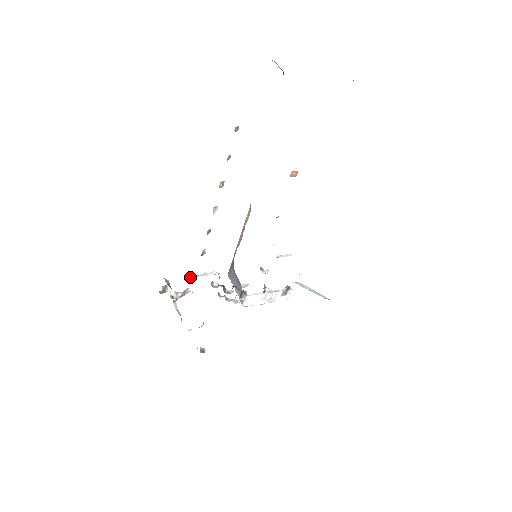
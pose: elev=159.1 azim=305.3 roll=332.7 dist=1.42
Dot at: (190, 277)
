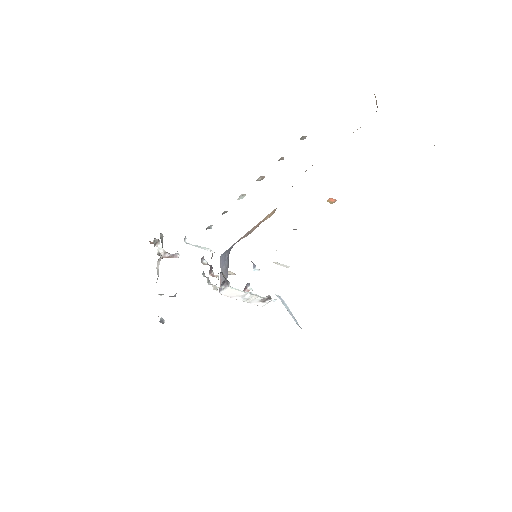
Dot at: (185, 242)
